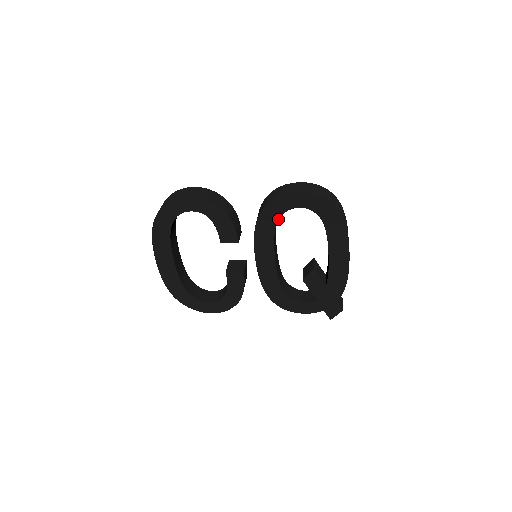
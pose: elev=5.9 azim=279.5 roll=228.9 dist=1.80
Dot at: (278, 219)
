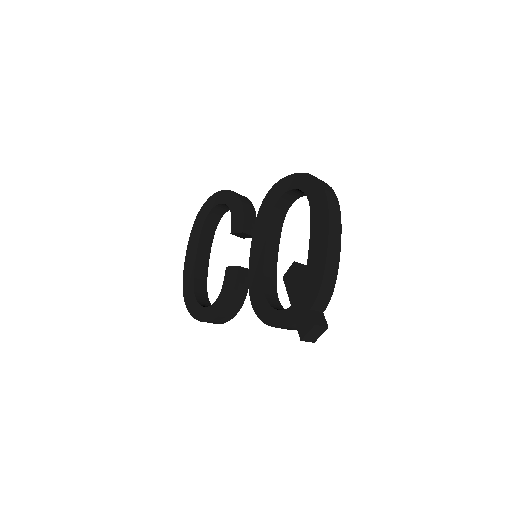
Dot at: (275, 204)
